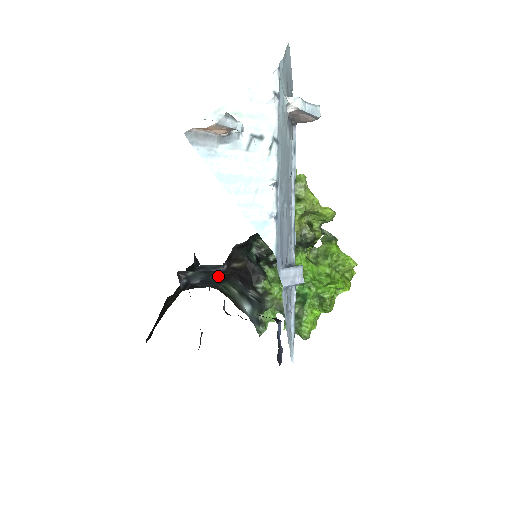
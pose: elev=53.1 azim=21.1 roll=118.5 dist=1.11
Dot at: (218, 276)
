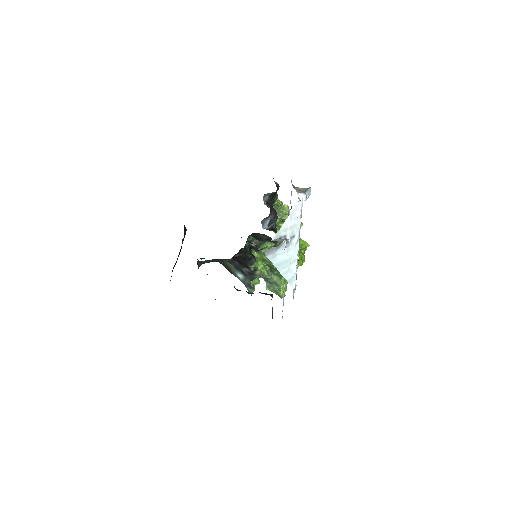
Dot at: occluded
